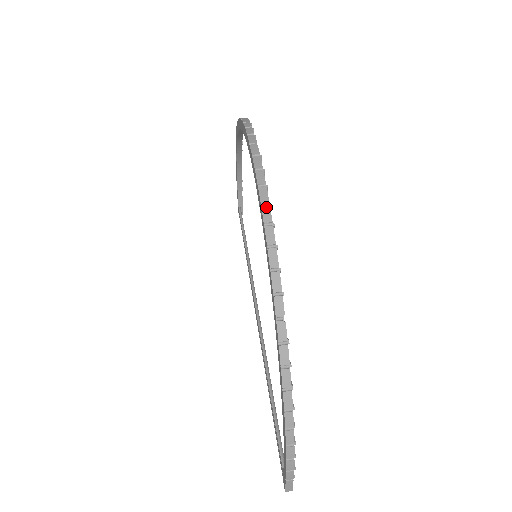
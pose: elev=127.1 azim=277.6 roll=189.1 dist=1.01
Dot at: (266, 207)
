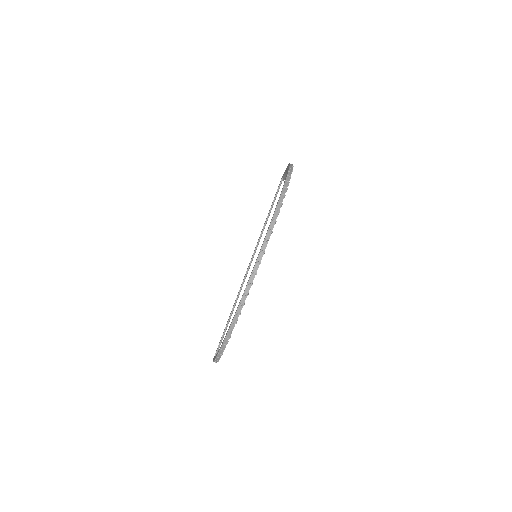
Dot at: (249, 286)
